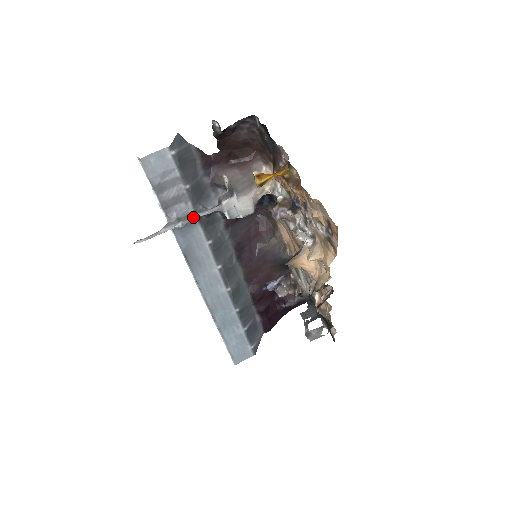
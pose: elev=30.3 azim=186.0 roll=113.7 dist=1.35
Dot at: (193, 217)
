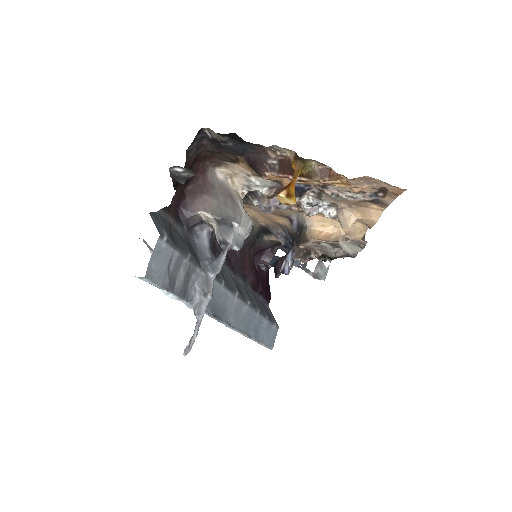
Dot at: (213, 279)
